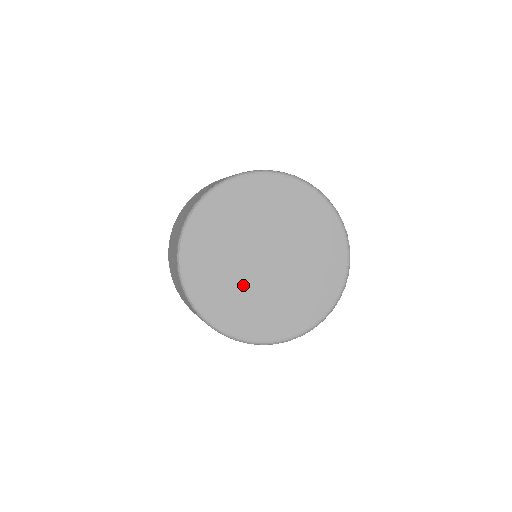
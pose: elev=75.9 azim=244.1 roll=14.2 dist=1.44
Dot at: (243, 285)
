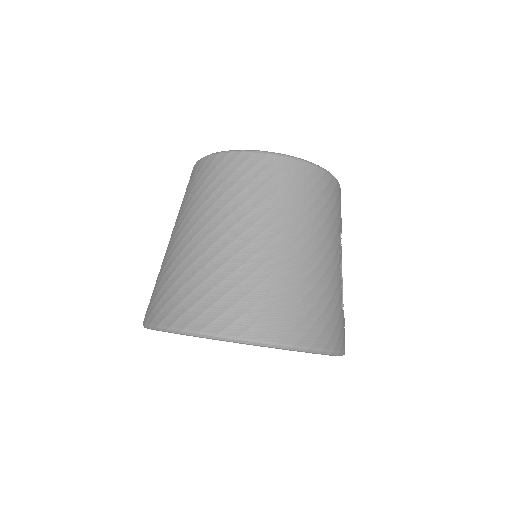
Dot at: occluded
